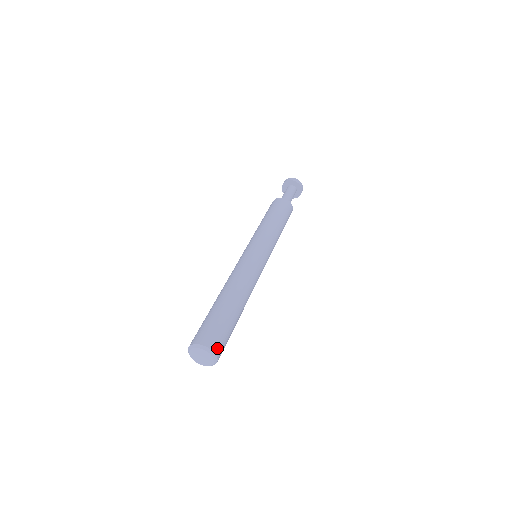
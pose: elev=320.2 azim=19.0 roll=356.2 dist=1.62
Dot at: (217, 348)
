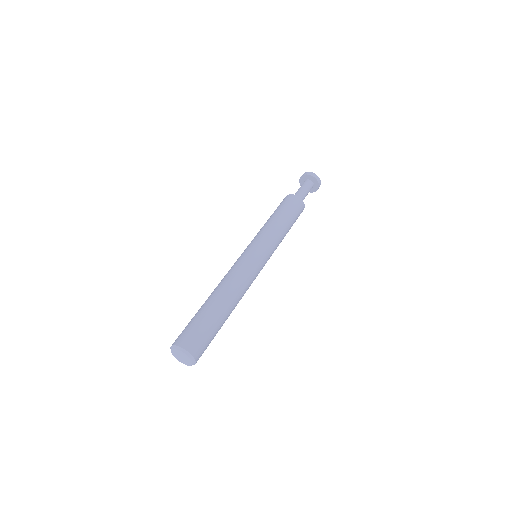
Dot at: (185, 343)
